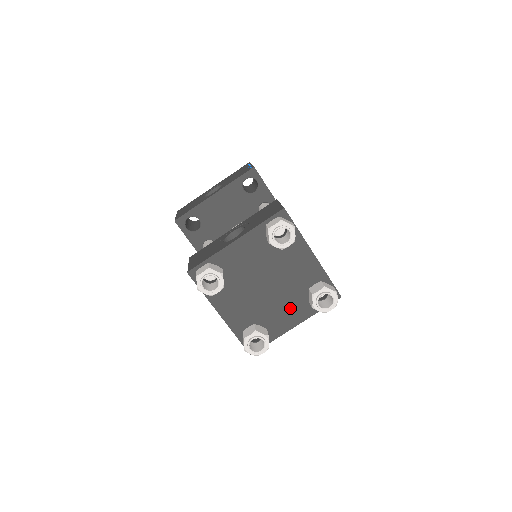
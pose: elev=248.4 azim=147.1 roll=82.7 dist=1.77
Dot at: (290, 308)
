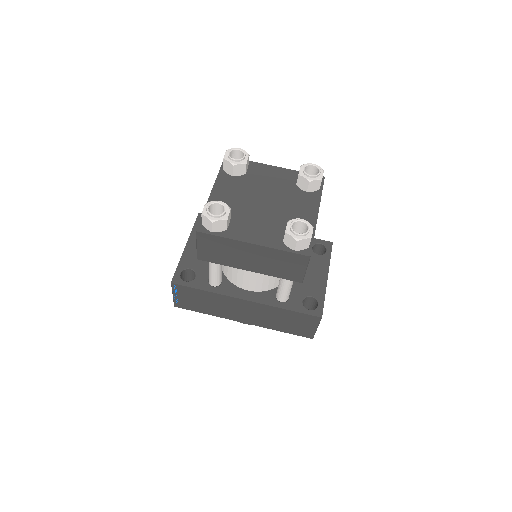
Dot at: (299, 205)
